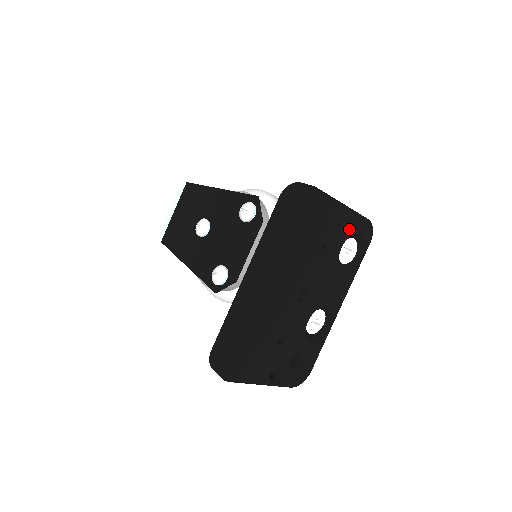
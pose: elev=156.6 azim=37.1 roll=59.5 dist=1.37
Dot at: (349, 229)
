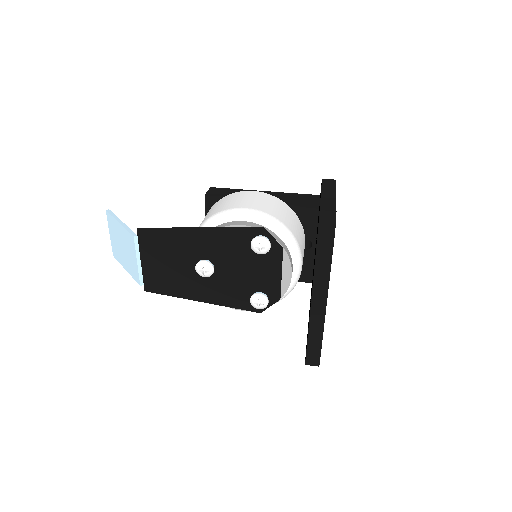
Dot at: occluded
